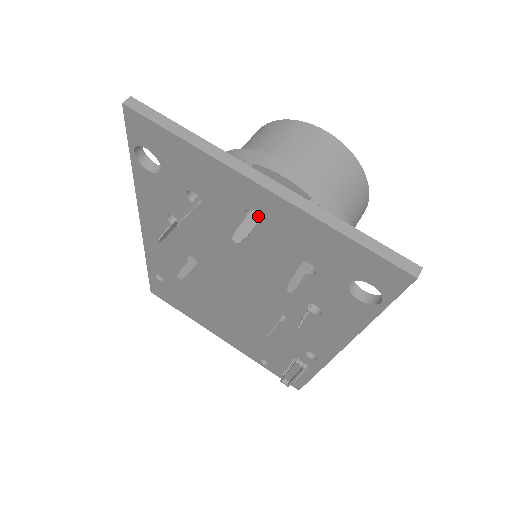
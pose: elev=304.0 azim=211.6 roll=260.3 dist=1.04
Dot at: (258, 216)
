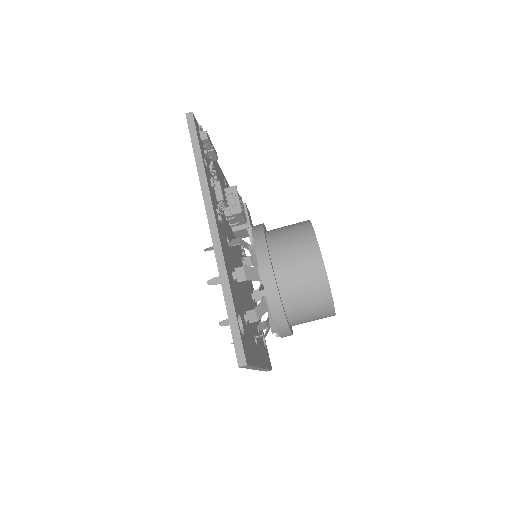
Dot at: occluded
